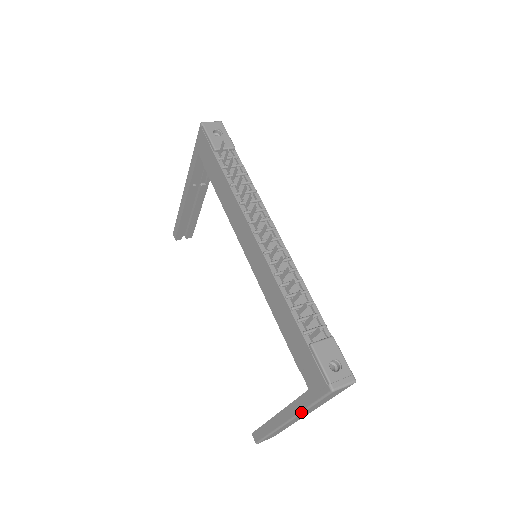
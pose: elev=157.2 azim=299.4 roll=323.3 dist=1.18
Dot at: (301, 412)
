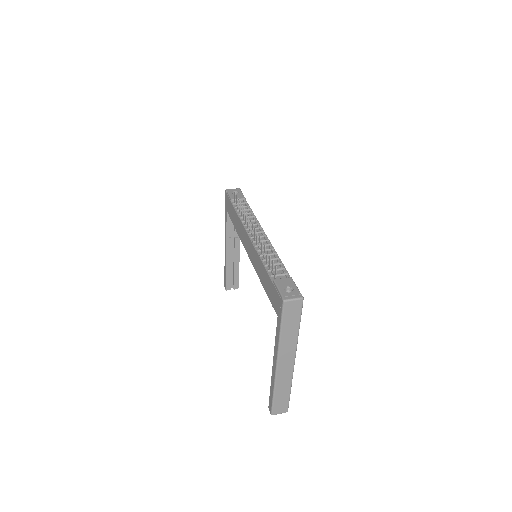
Dot at: (279, 342)
